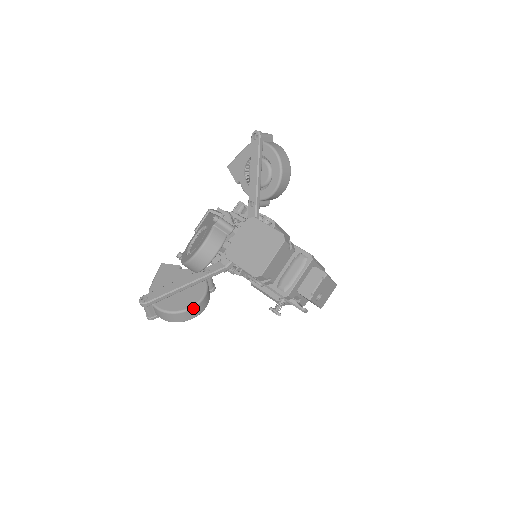
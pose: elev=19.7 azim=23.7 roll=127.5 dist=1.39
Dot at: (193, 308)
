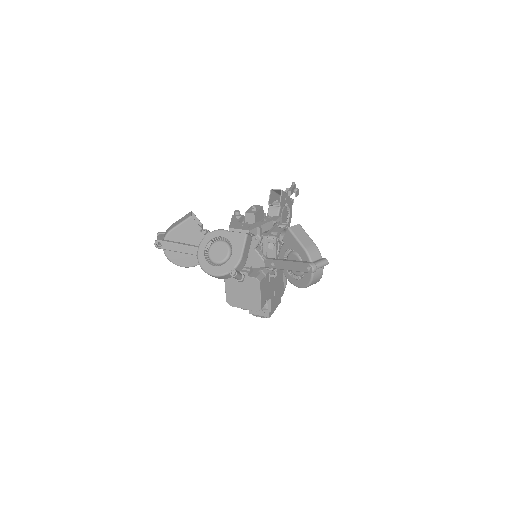
Dot at: (185, 267)
